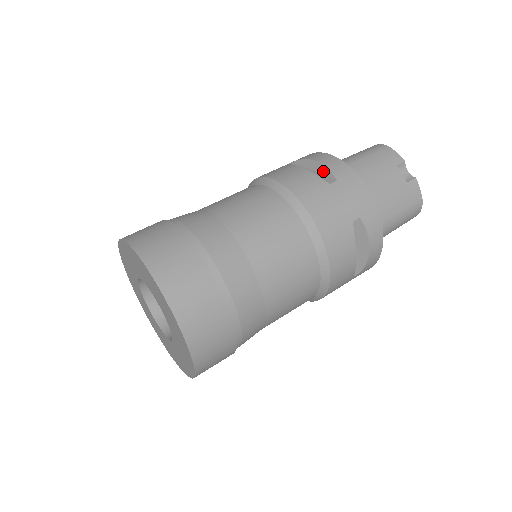
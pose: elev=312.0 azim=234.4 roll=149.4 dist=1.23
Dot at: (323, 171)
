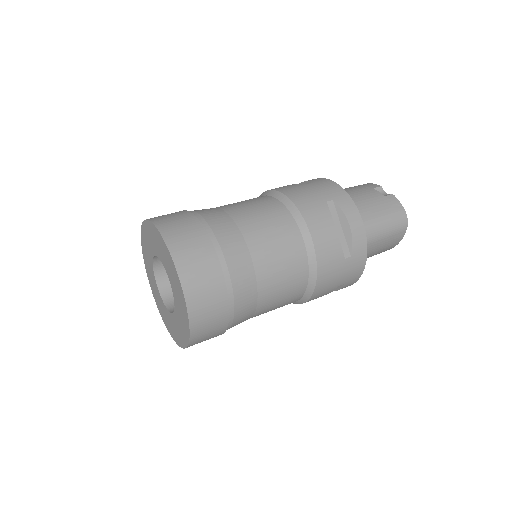
Dot at: occluded
